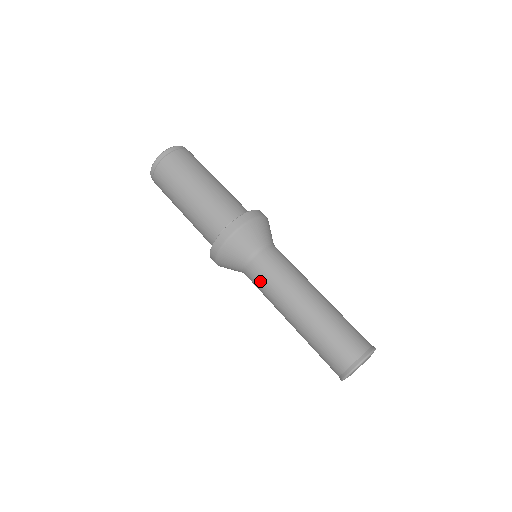
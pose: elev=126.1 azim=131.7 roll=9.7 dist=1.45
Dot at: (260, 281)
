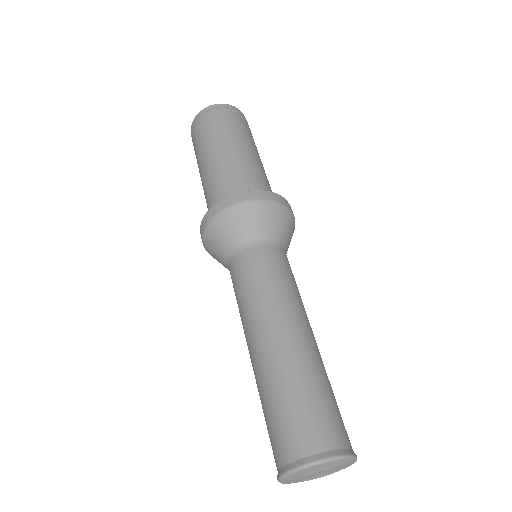
Dot at: (236, 286)
